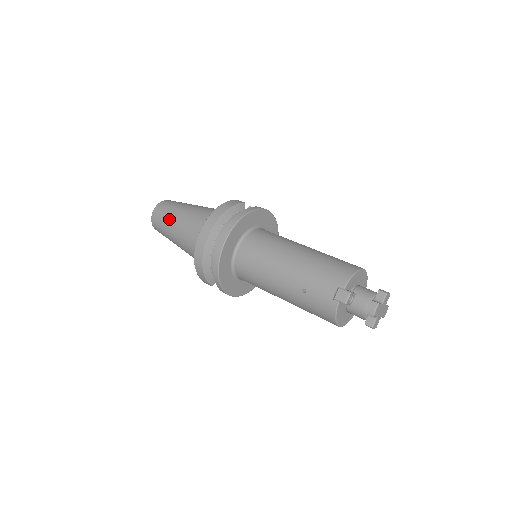
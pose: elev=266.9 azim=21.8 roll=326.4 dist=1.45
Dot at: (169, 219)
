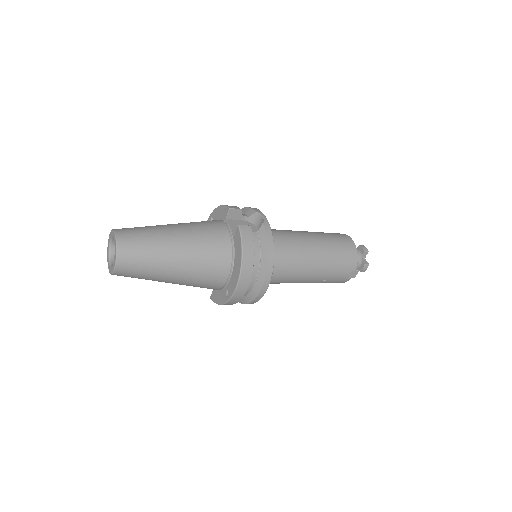
Dot at: (156, 272)
